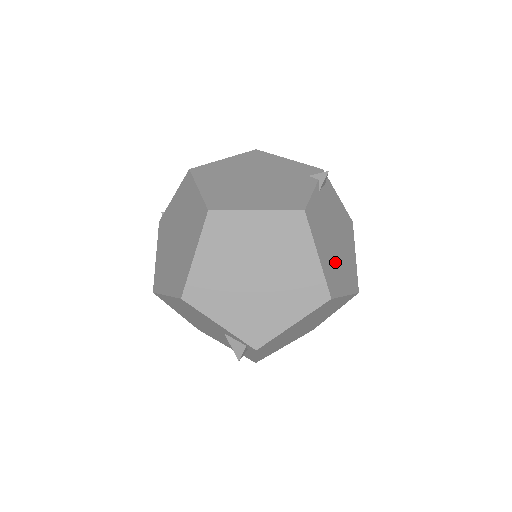
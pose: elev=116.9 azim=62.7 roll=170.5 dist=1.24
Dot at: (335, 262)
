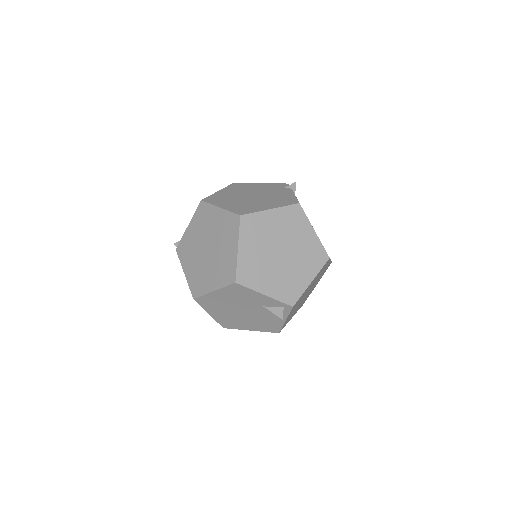
Dot at: occluded
